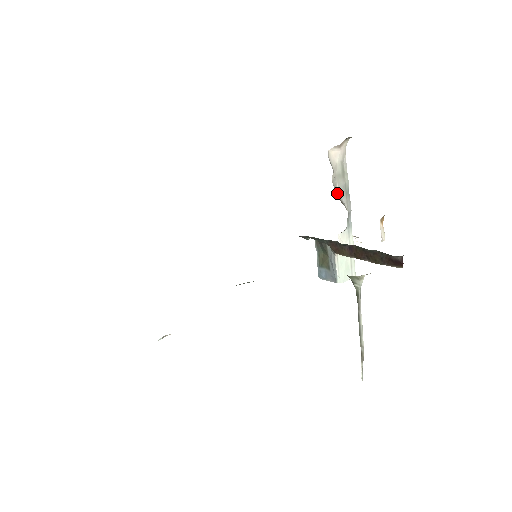
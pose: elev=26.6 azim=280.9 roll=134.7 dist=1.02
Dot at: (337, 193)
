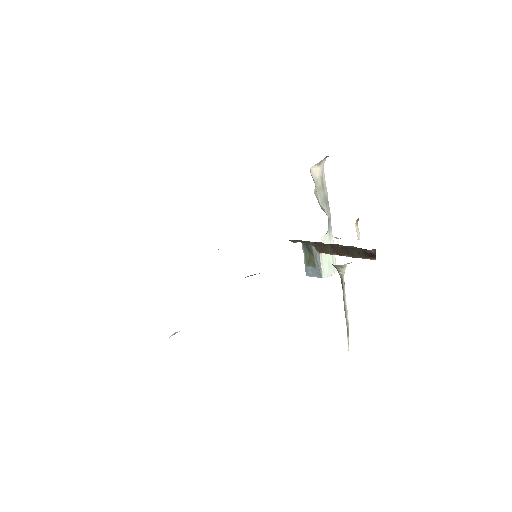
Dot at: (319, 202)
